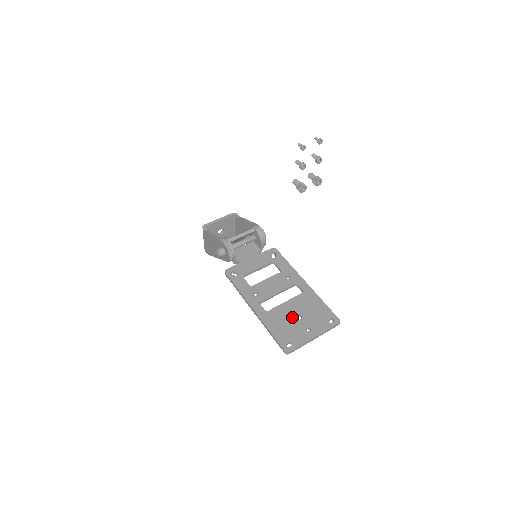
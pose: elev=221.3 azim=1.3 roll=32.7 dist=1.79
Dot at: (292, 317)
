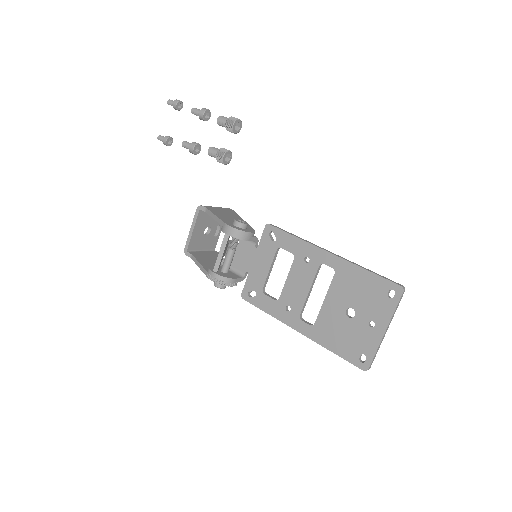
Dot at: (344, 318)
